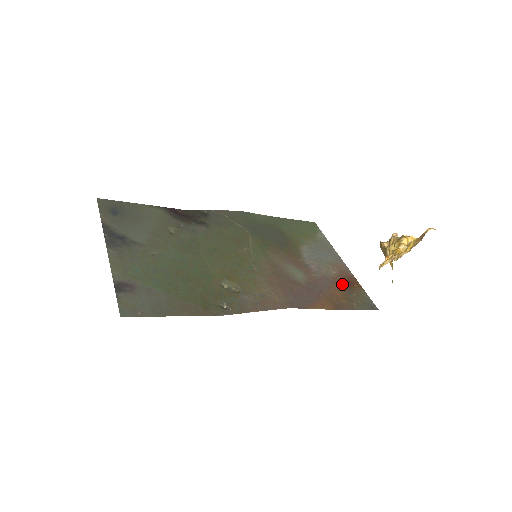
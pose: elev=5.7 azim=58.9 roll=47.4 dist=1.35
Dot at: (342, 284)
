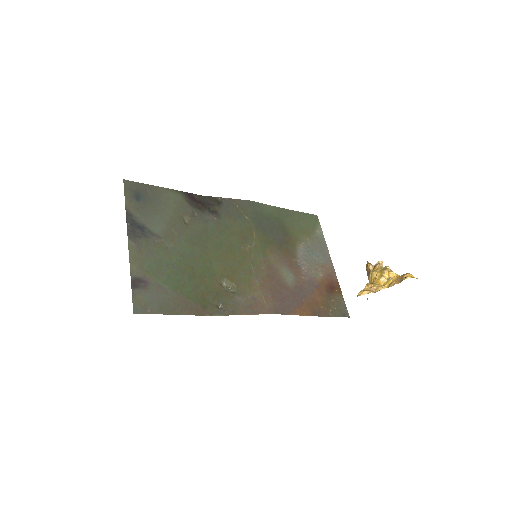
Dot at: (325, 288)
